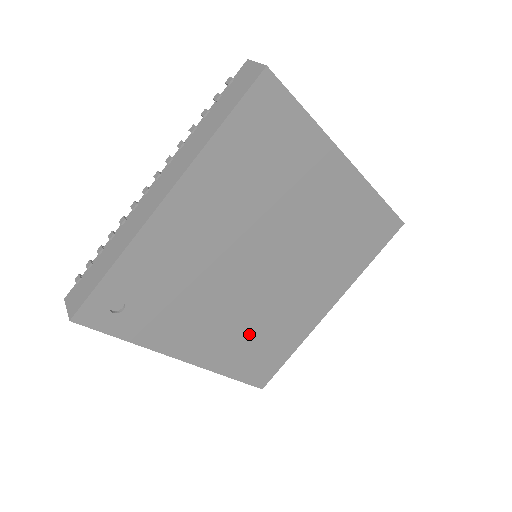
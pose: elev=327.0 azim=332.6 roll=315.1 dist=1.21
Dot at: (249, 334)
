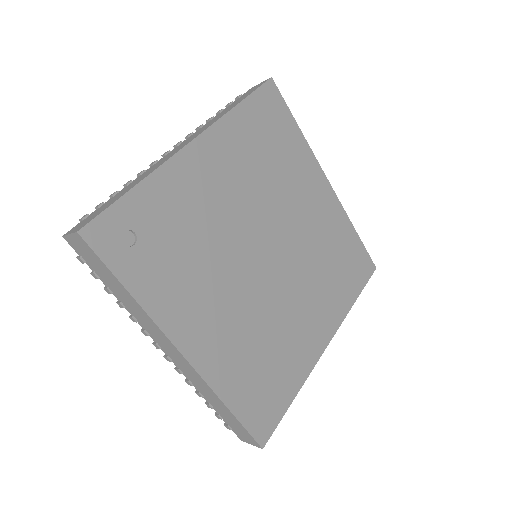
Dot at: (251, 344)
